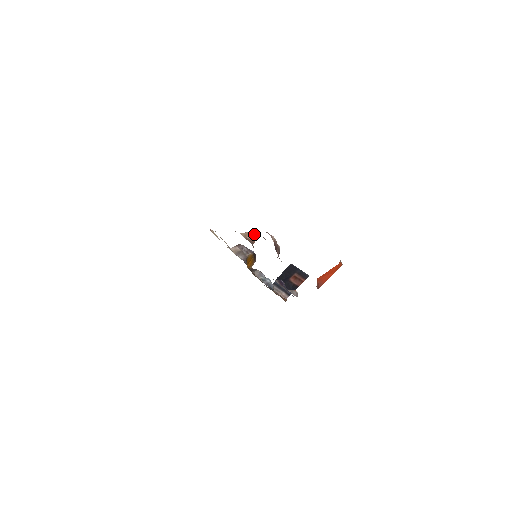
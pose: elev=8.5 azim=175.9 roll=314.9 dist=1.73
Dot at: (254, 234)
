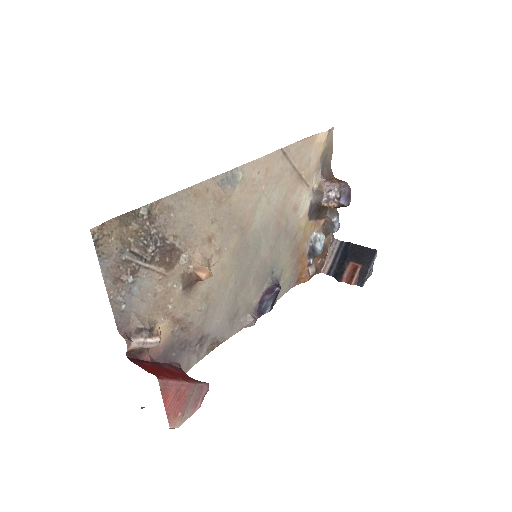
Dot at: (203, 277)
